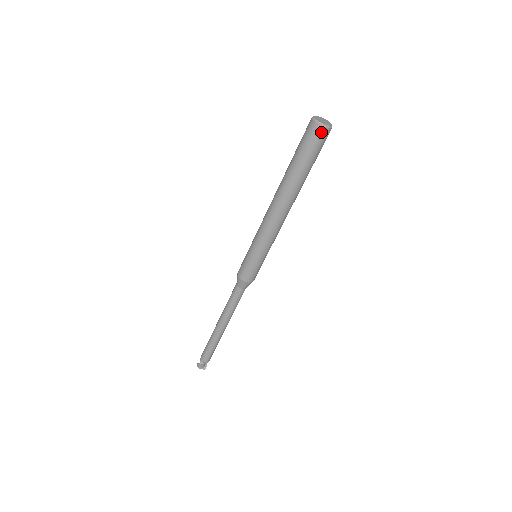
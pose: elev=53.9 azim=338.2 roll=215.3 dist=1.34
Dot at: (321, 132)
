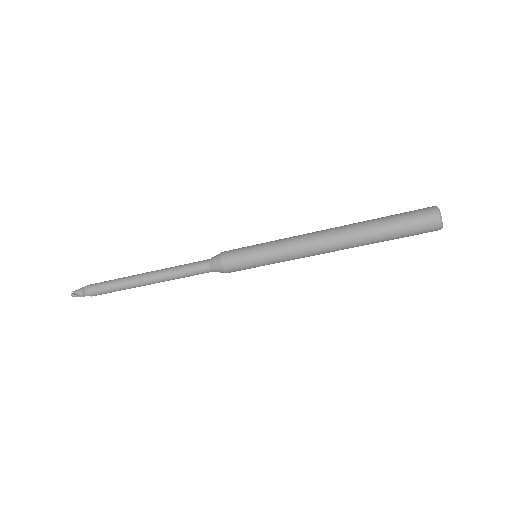
Dot at: occluded
